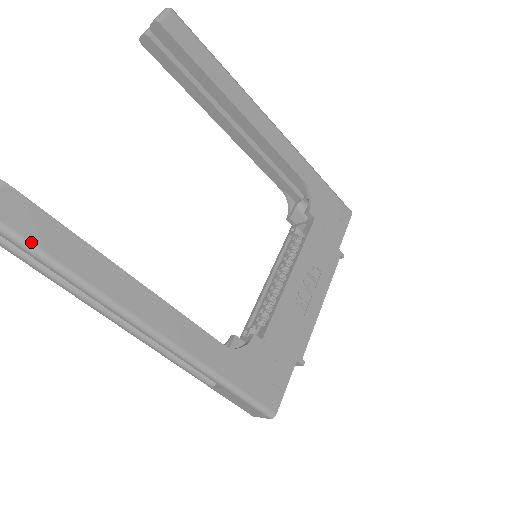
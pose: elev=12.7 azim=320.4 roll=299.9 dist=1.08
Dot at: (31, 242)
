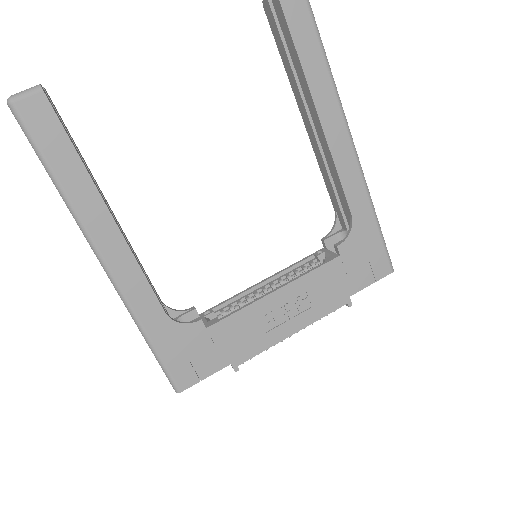
Dot at: (39, 146)
